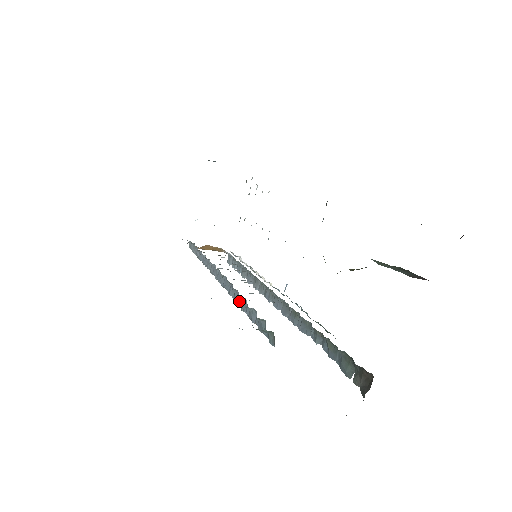
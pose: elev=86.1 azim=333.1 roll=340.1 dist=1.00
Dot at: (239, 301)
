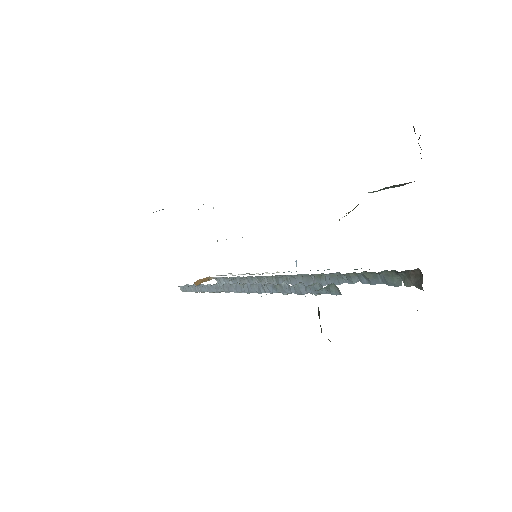
Dot at: (277, 289)
